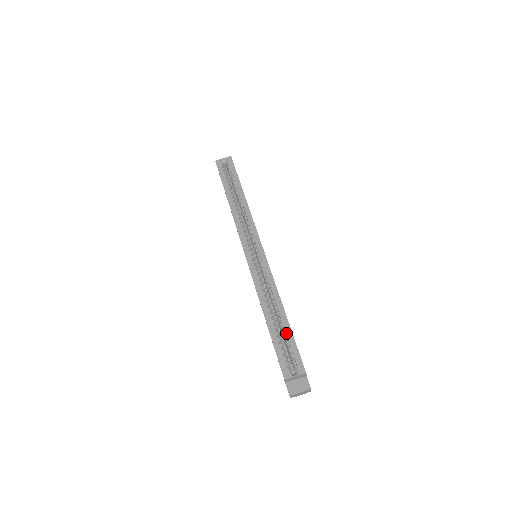
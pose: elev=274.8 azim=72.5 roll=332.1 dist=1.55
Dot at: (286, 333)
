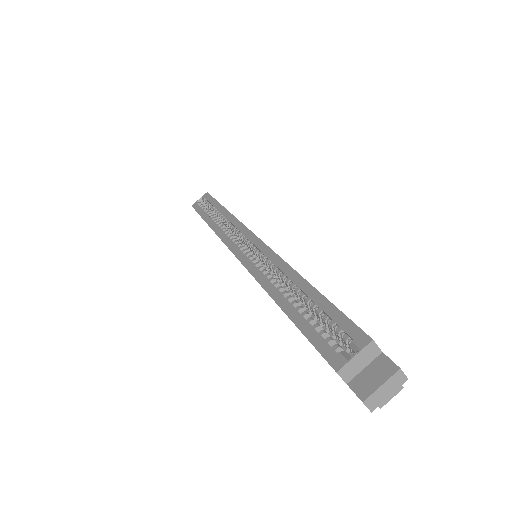
Dot at: (316, 304)
